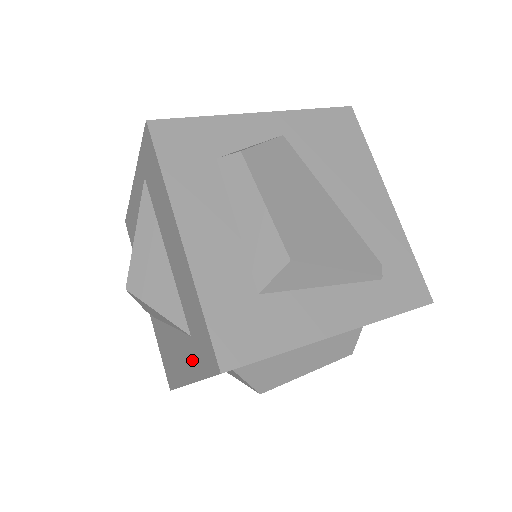
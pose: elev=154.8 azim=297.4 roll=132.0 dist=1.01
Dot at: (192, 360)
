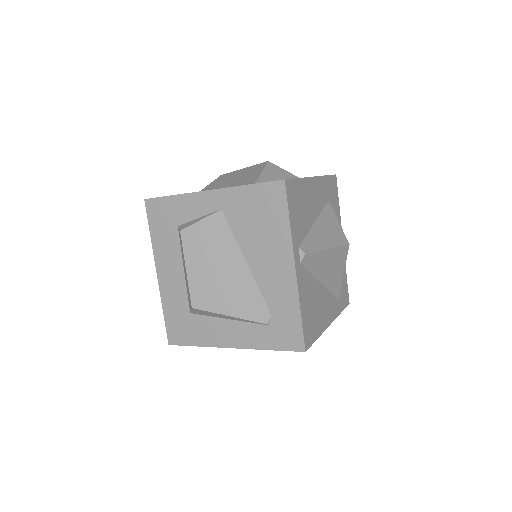
Dot at: occluded
